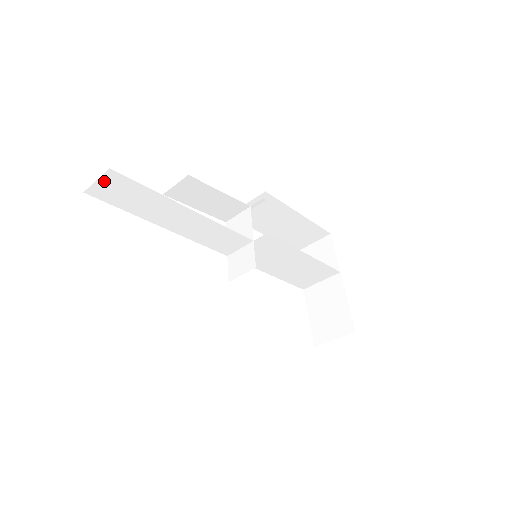
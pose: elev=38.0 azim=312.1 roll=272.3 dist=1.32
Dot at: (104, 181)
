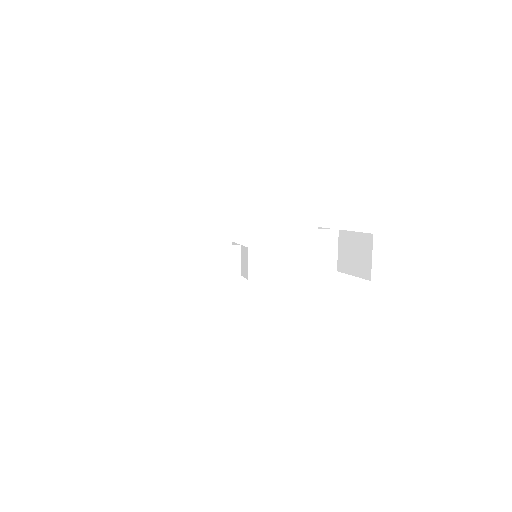
Dot at: (104, 261)
